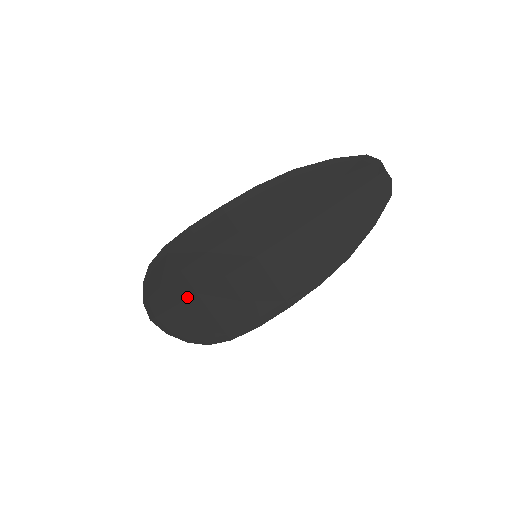
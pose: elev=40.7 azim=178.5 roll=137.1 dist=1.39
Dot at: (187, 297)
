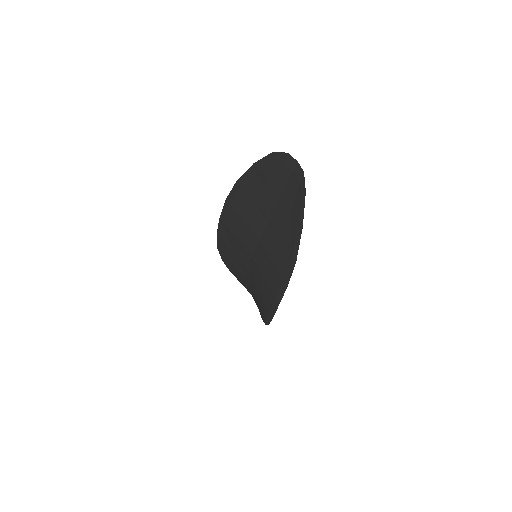
Dot at: (249, 285)
